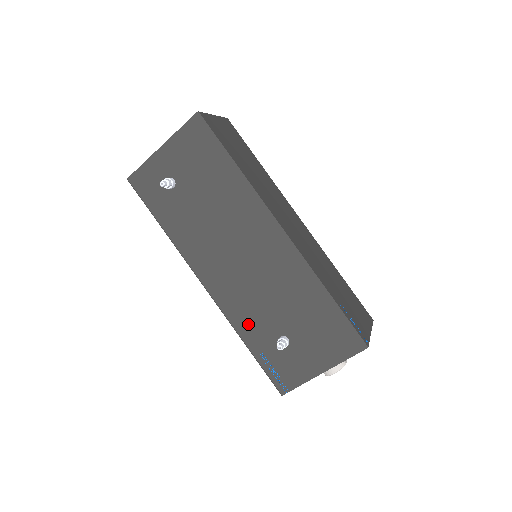
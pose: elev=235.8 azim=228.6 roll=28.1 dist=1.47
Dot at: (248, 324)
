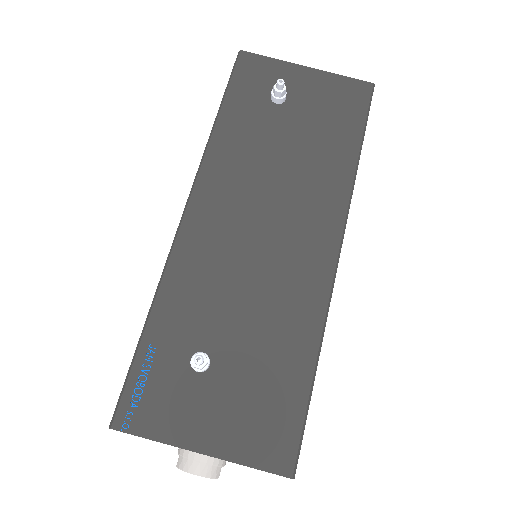
Dot at: (183, 298)
